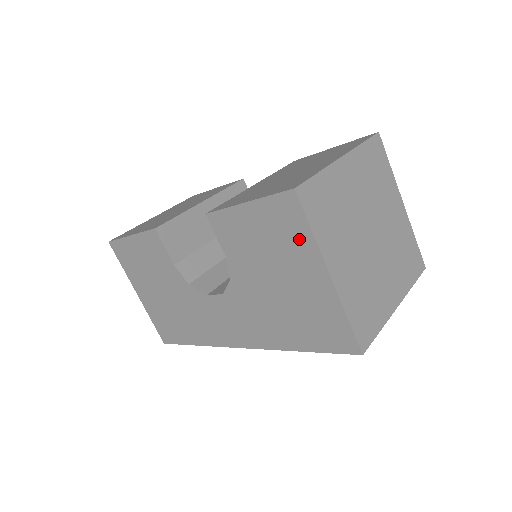
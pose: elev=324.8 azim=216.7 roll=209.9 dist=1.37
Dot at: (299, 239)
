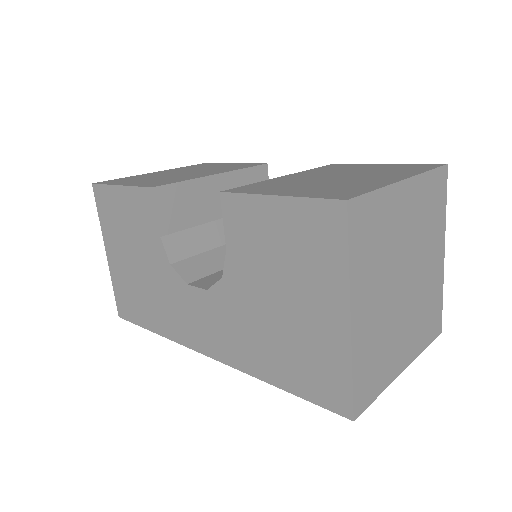
Dot at: (328, 262)
